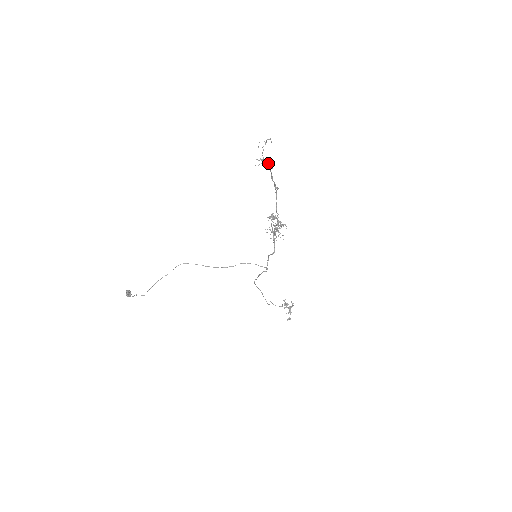
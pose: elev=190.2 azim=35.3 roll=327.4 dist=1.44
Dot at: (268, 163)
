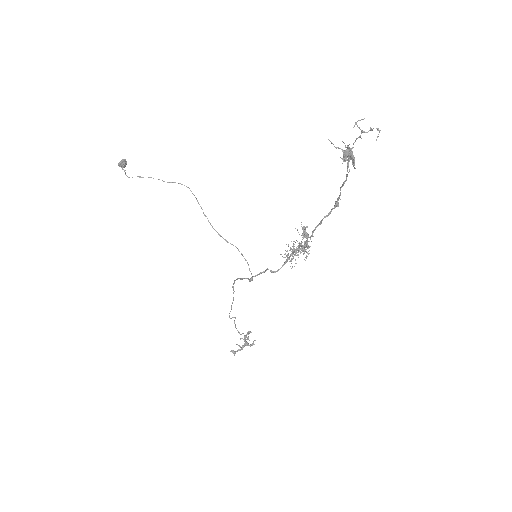
Dot at: (351, 158)
